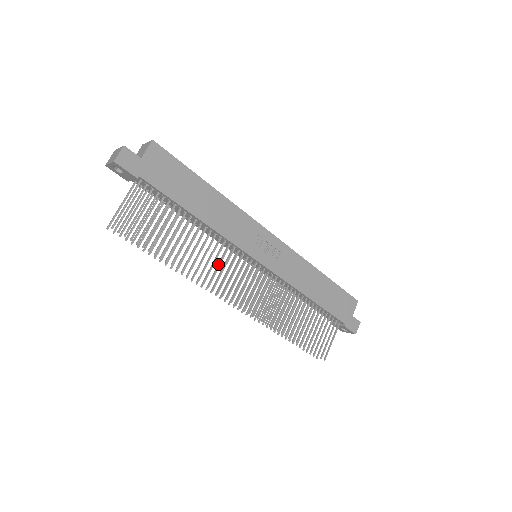
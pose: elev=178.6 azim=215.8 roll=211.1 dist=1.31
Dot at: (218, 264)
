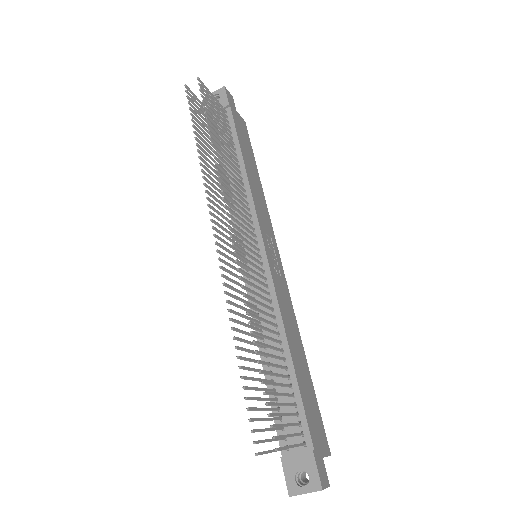
Dot at: (235, 197)
